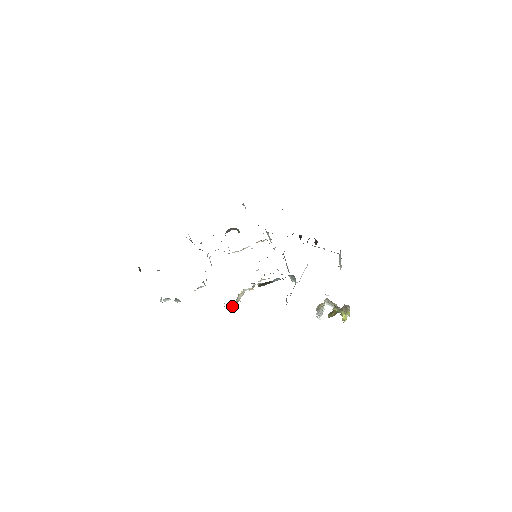
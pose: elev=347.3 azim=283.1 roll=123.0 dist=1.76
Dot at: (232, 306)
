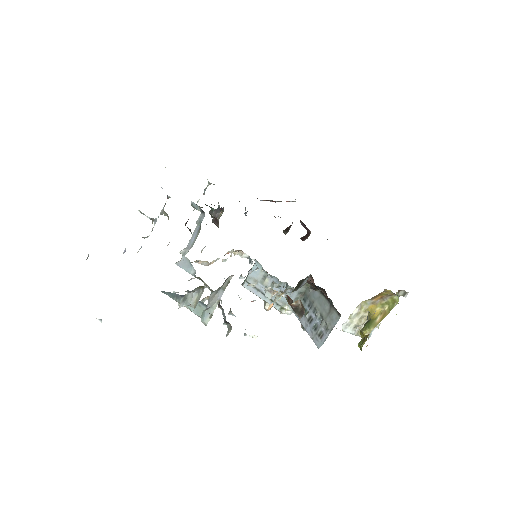
Dot at: occluded
